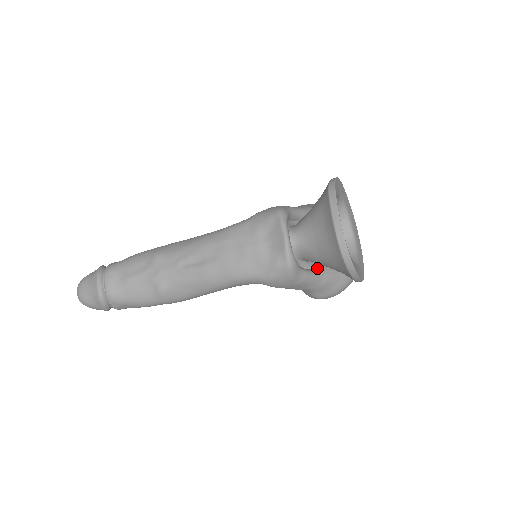
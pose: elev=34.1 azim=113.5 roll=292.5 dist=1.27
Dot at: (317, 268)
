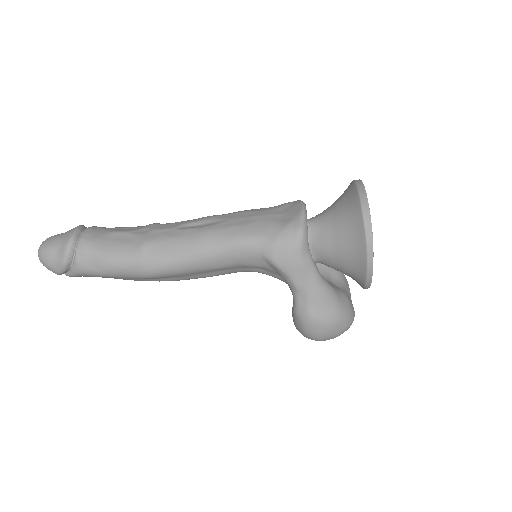
Dot at: occluded
